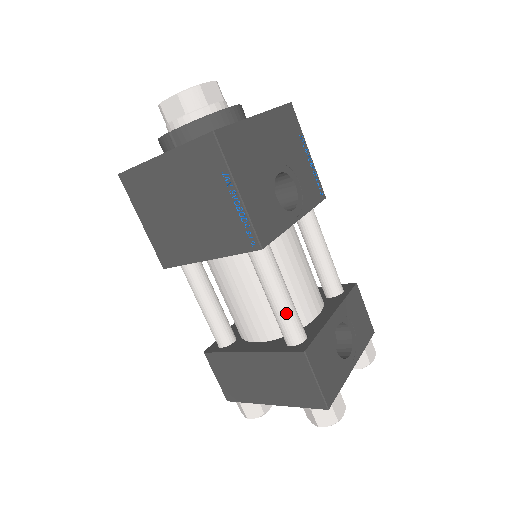
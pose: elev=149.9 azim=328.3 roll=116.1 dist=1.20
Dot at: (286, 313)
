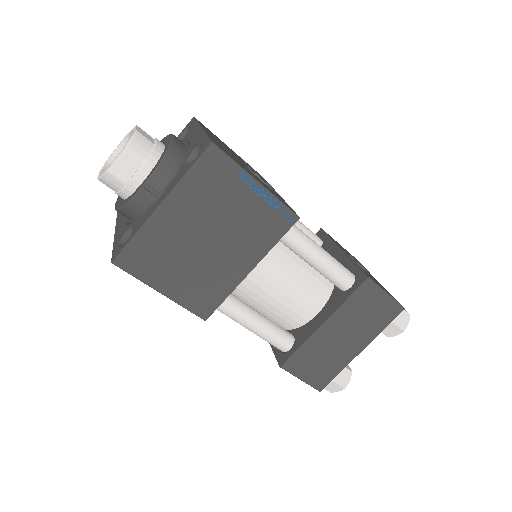
Dot at: (333, 263)
